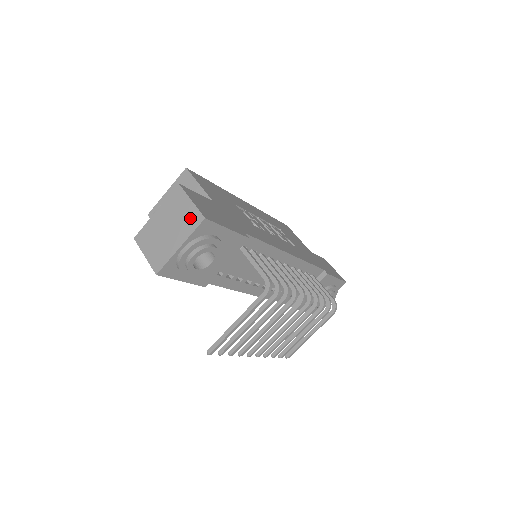
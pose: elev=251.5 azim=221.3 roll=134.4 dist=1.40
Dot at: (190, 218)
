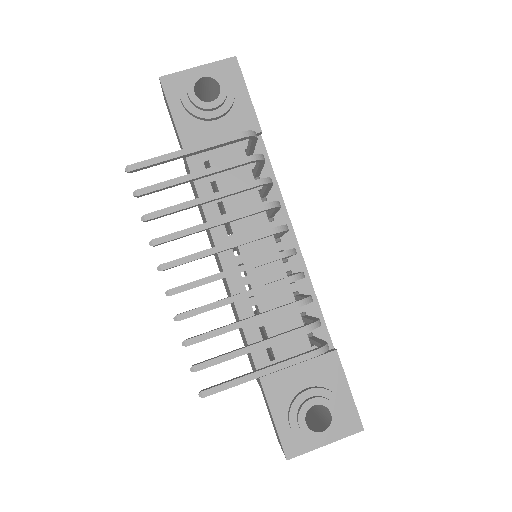
Dot at: occluded
